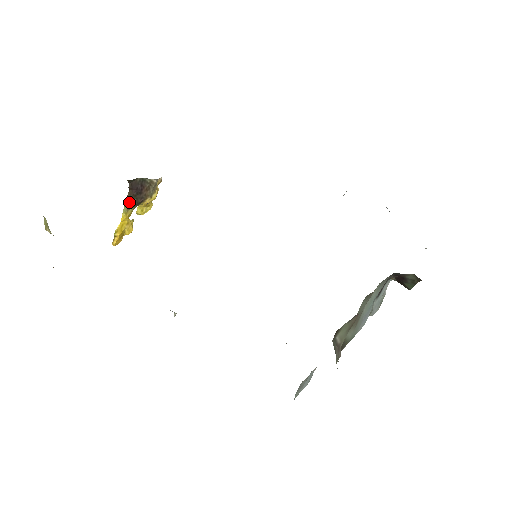
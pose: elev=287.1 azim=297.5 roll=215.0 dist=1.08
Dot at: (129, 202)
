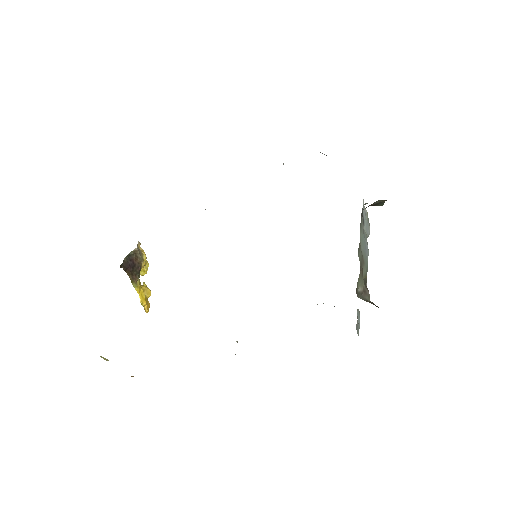
Dot at: (132, 278)
